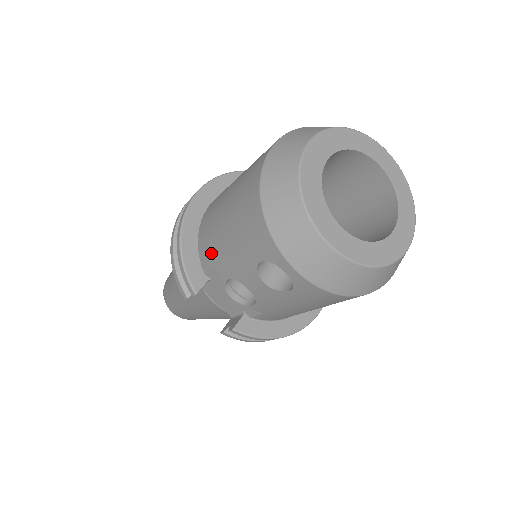
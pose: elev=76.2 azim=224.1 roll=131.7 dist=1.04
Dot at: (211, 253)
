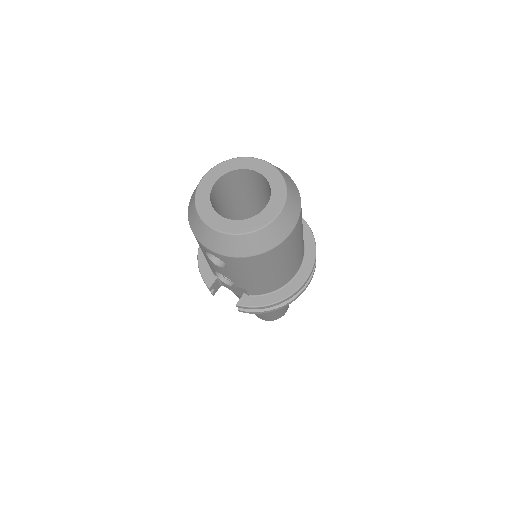
Dot at: occluded
